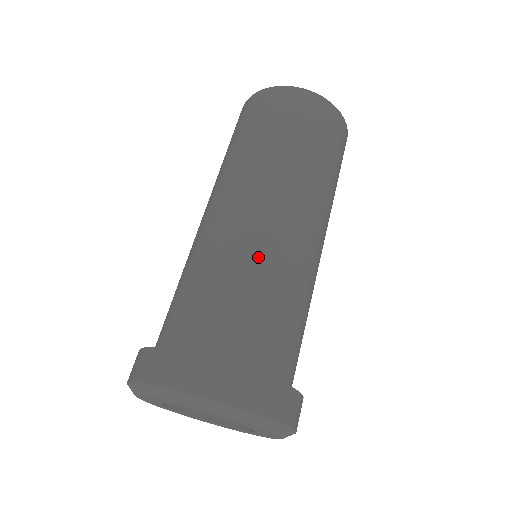
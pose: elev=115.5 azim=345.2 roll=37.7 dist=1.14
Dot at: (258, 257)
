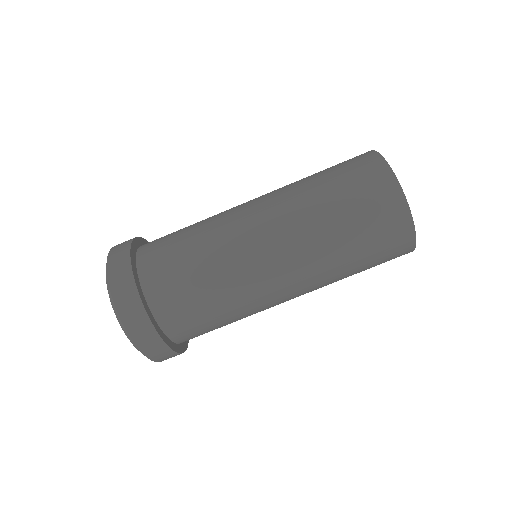
Dot at: (218, 245)
